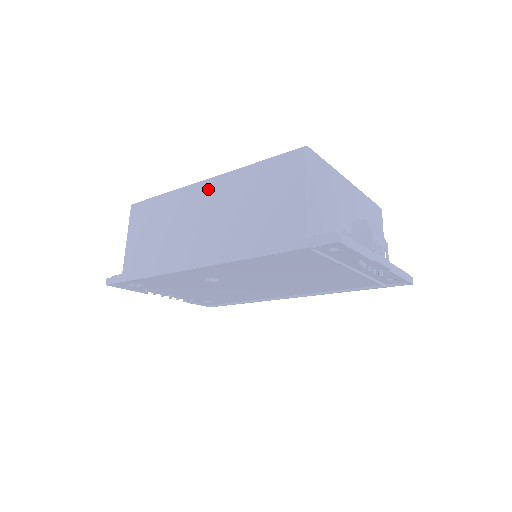
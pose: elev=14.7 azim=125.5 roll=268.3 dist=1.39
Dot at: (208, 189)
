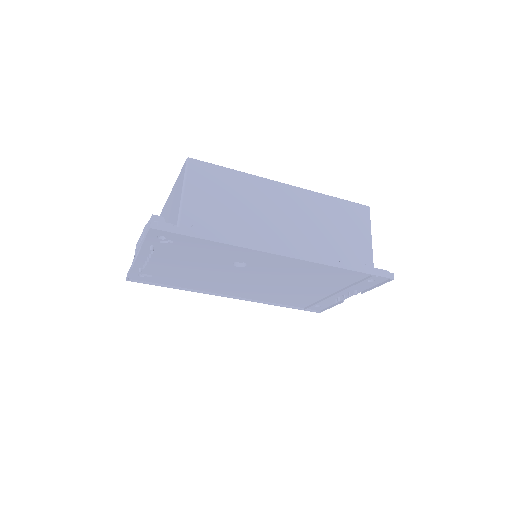
Dot at: (290, 193)
